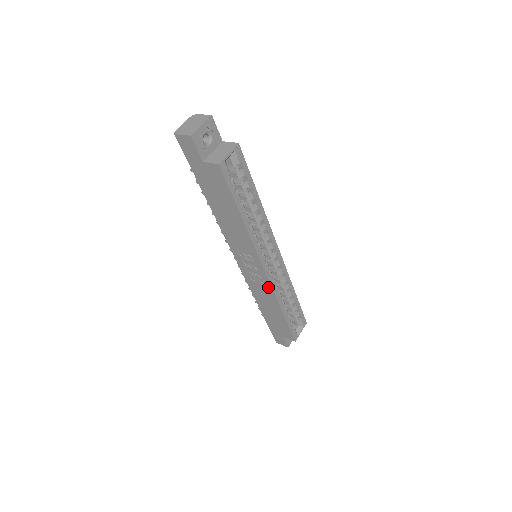
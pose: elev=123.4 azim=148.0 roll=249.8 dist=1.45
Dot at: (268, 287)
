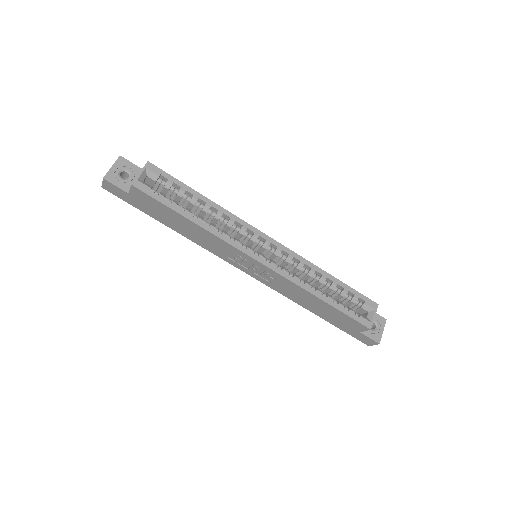
Dot at: (282, 279)
